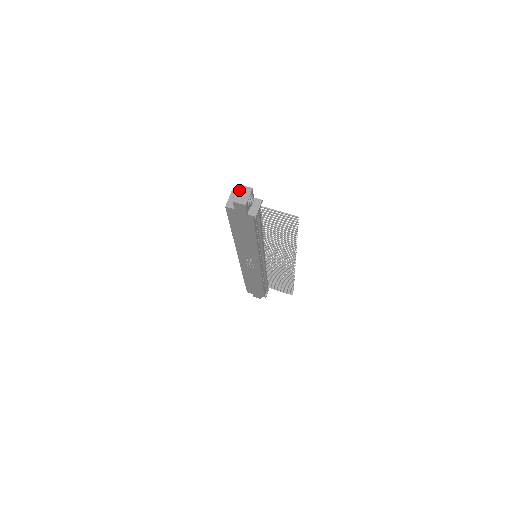
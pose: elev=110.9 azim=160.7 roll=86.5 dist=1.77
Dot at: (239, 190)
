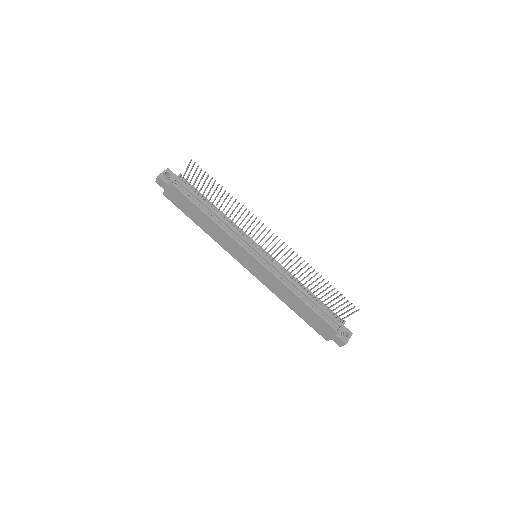
Dot at: occluded
